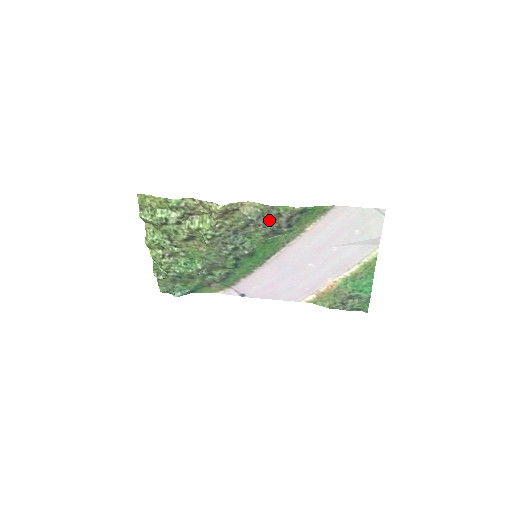
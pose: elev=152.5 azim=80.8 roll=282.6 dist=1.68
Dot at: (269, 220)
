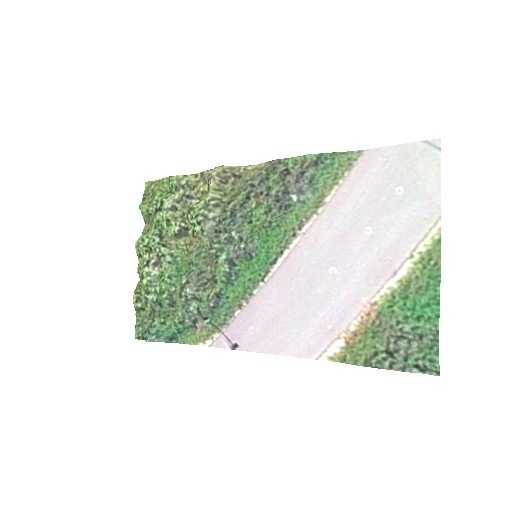
Dot at: (274, 182)
